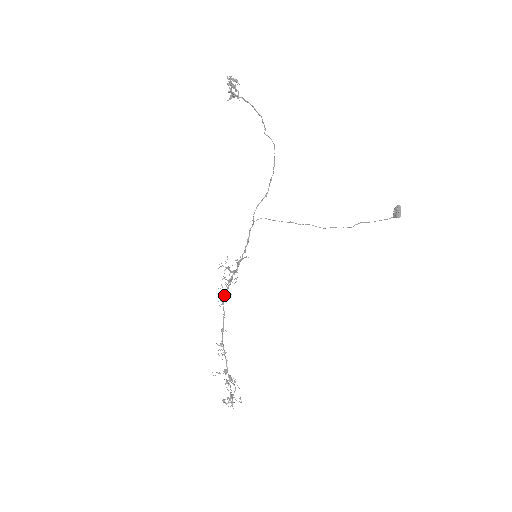
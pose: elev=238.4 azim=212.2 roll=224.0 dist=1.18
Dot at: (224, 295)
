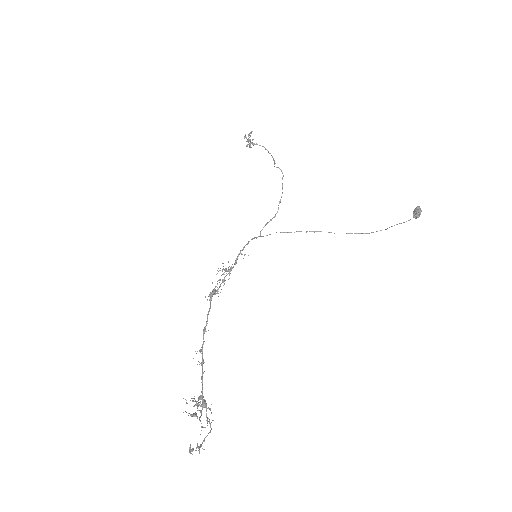
Dot at: (214, 291)
